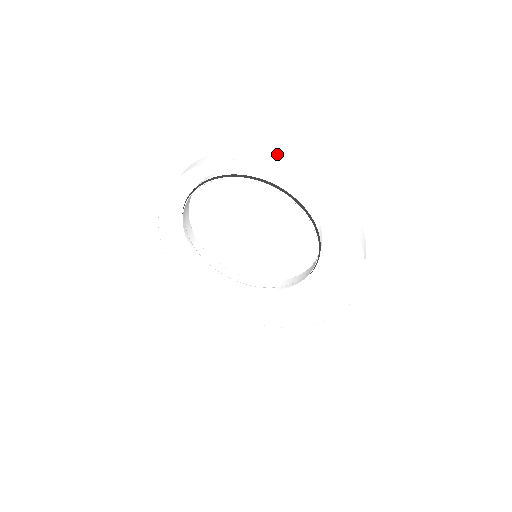
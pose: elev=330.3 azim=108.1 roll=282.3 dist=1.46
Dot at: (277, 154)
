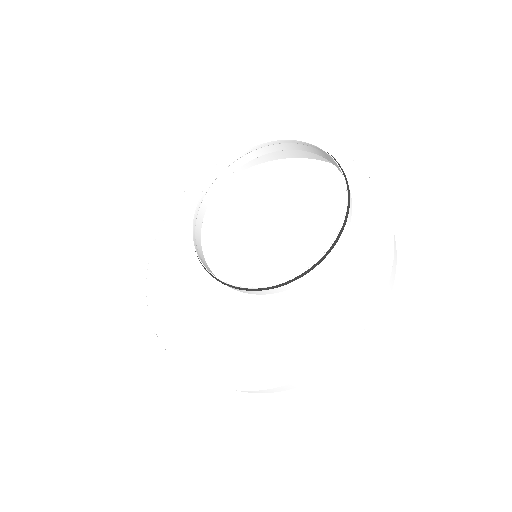
Dot at: occluded
